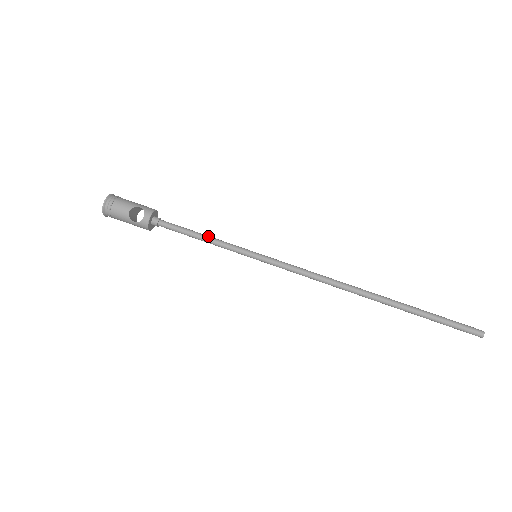
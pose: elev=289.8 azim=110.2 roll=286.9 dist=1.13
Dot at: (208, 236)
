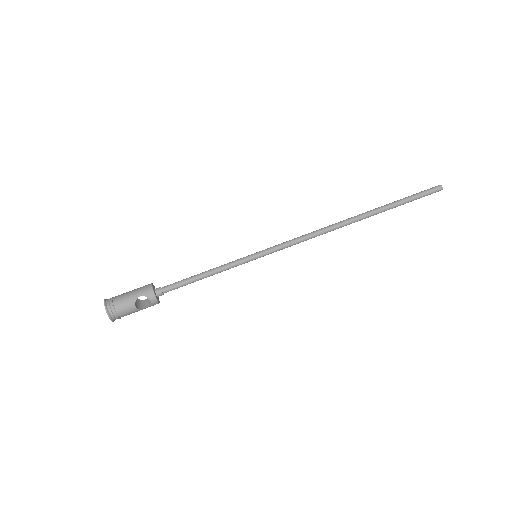
Dot at: (210, 271)
